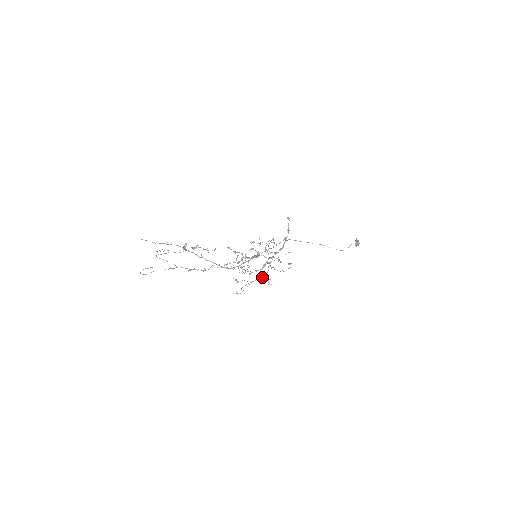
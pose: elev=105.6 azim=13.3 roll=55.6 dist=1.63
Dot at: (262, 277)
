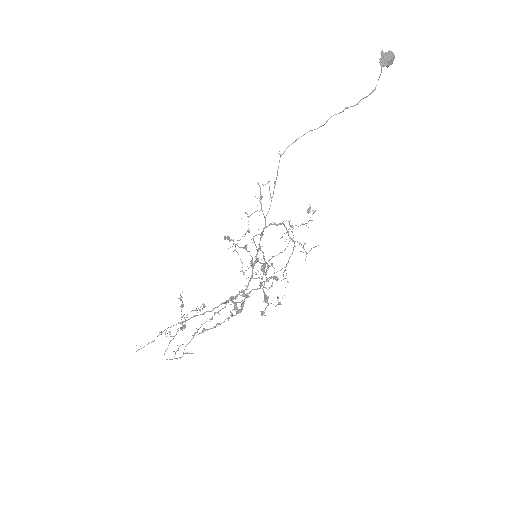
Dot at: (293, 248)
